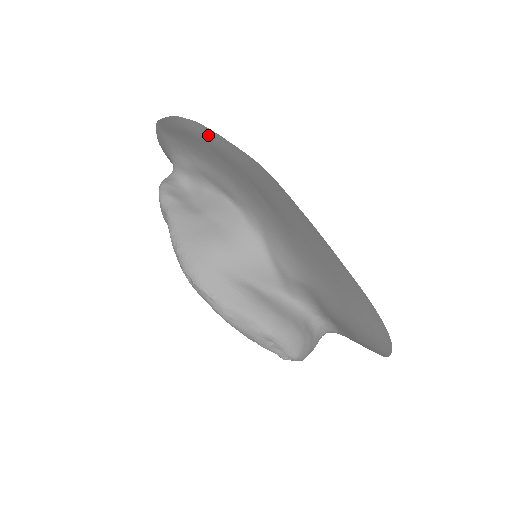
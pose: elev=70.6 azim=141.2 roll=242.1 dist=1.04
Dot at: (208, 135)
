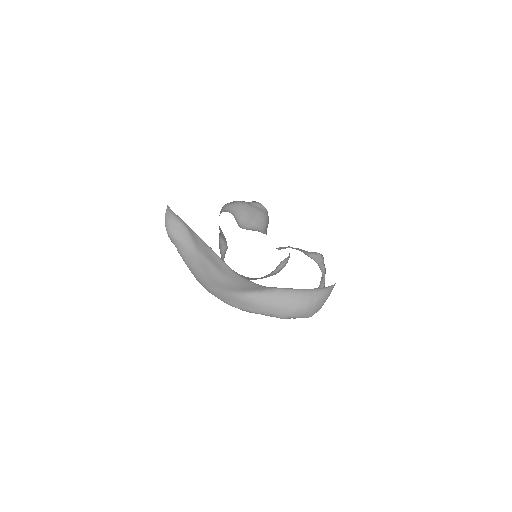
Dot at: occluded
